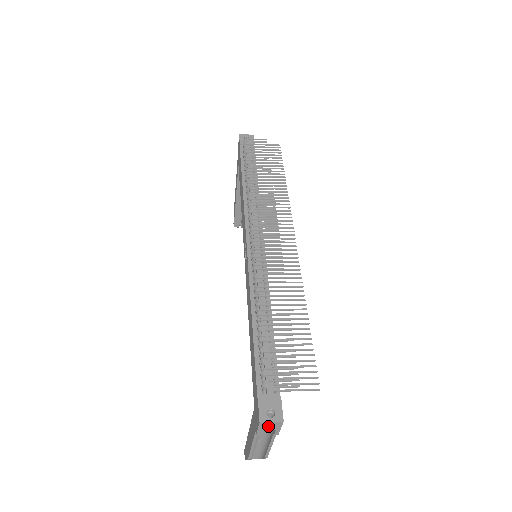
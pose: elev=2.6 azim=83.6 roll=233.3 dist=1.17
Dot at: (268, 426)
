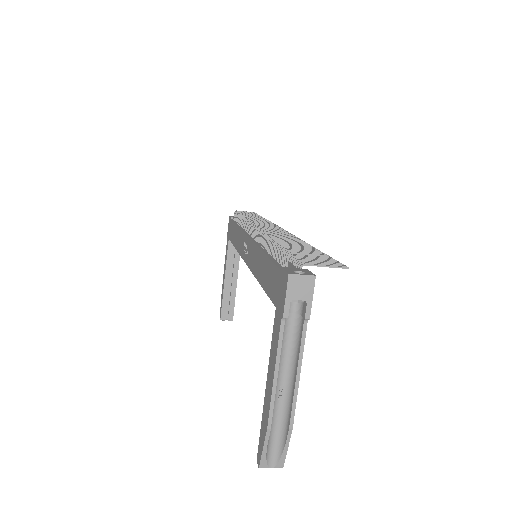
Dot at: (298, 288)
